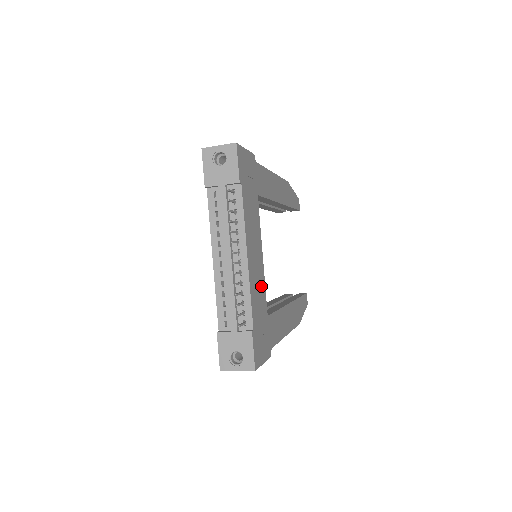
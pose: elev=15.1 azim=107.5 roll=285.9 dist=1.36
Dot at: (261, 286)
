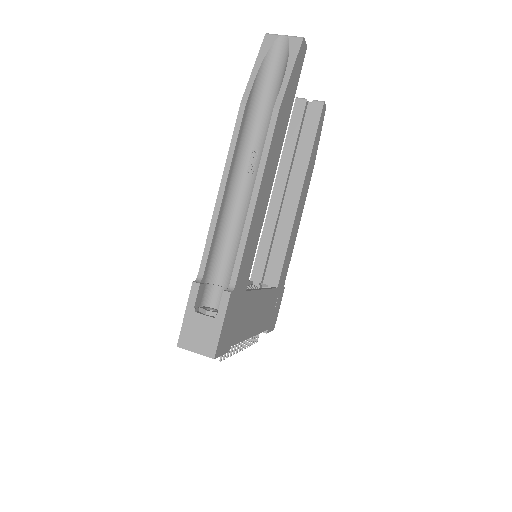
Dot at: (267, 301)
